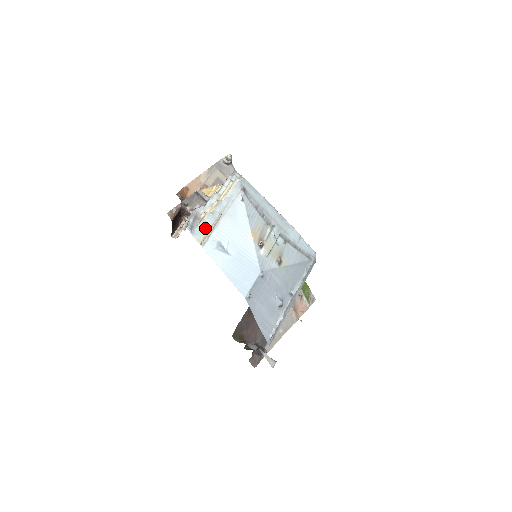
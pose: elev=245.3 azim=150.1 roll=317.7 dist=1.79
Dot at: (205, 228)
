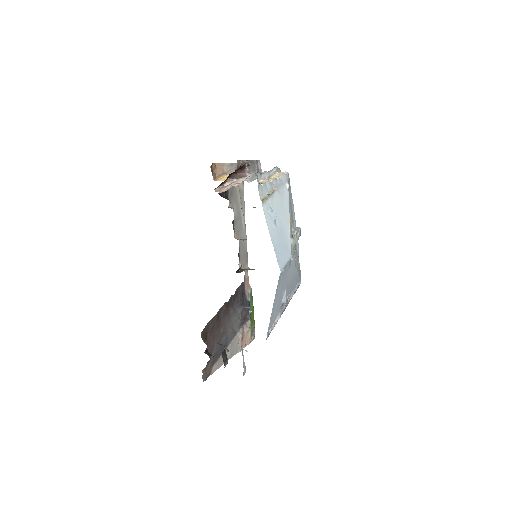
Dot at: (265, 190)
